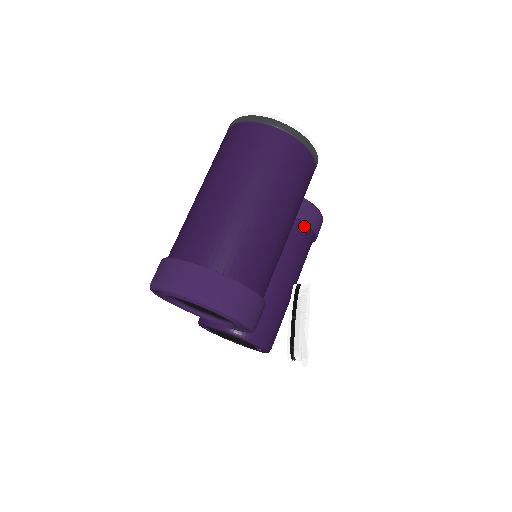
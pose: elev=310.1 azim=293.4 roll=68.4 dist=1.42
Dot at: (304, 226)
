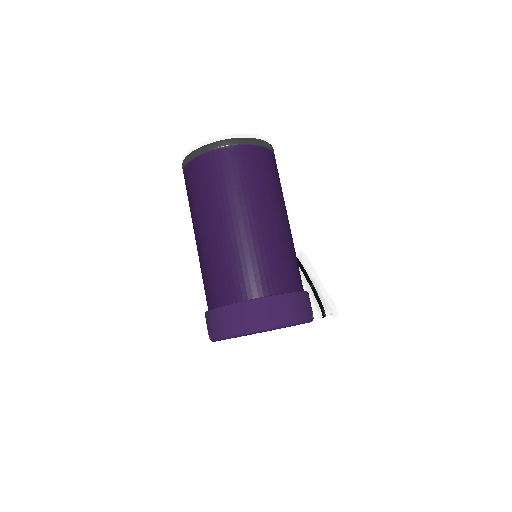
Dot at: occluded
